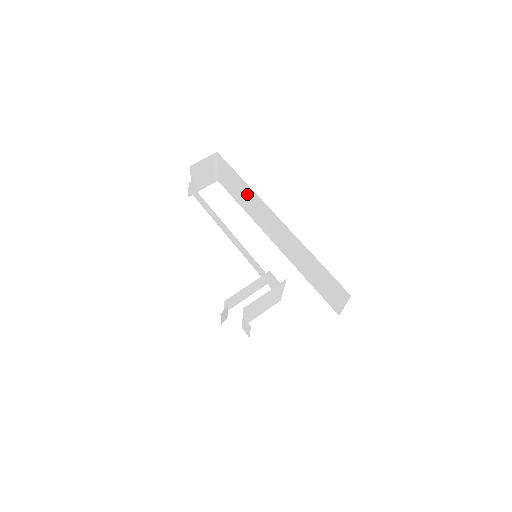
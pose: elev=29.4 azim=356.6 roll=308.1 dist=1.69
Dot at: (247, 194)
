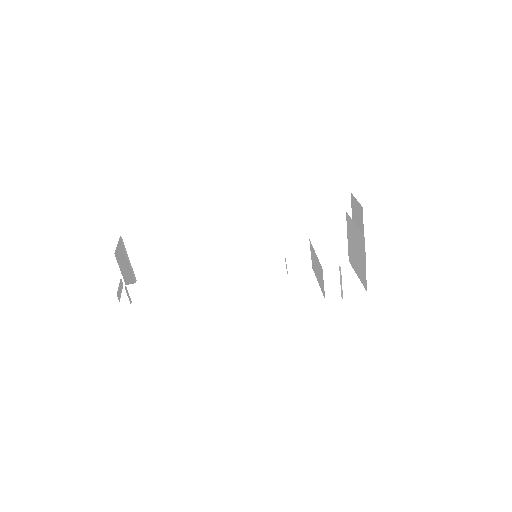
Dot at: (185, 239)
